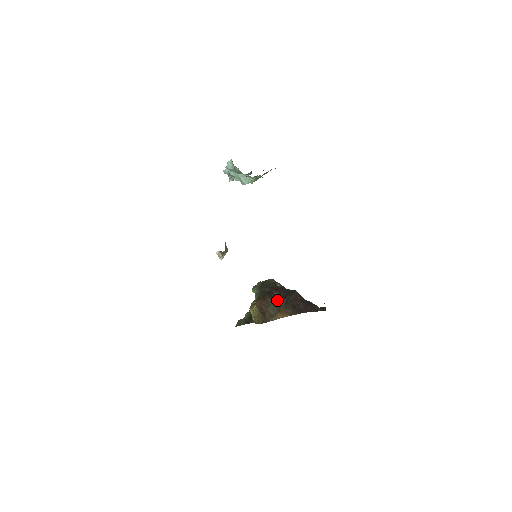
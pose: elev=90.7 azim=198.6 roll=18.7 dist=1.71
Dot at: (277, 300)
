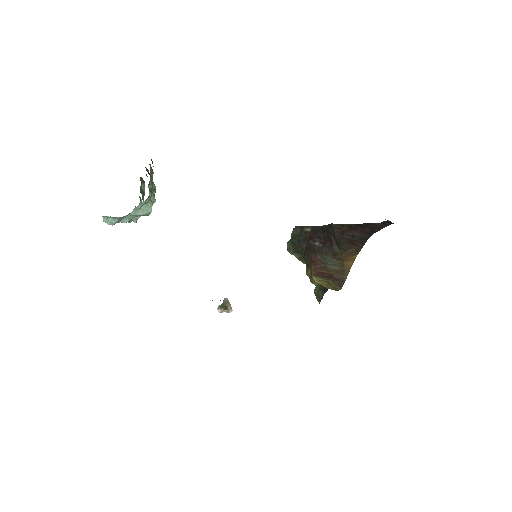
Dot at: (326, 250)
